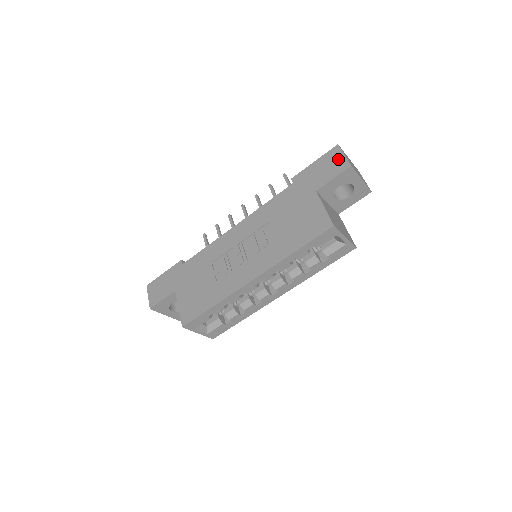
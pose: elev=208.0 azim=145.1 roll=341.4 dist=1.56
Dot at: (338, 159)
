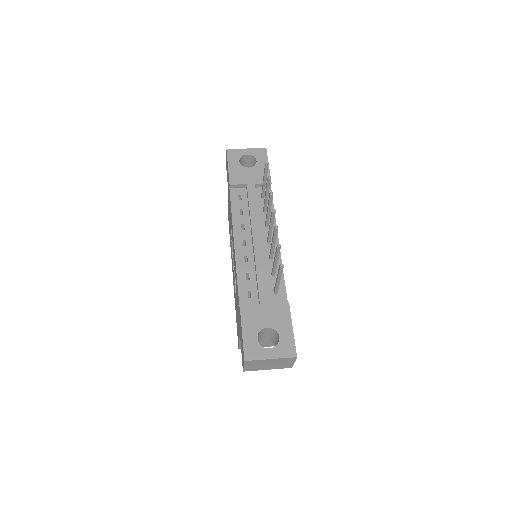
Dot at: occluded
